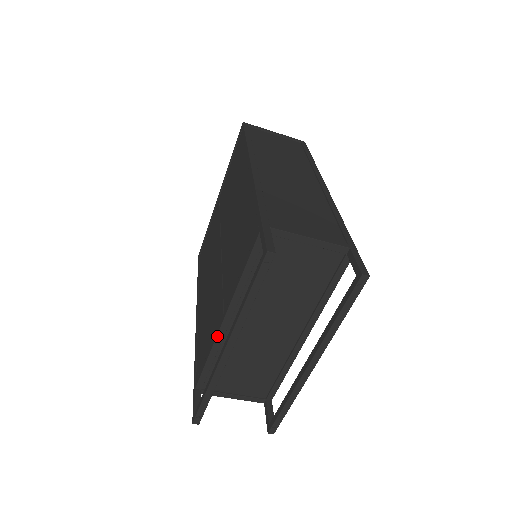
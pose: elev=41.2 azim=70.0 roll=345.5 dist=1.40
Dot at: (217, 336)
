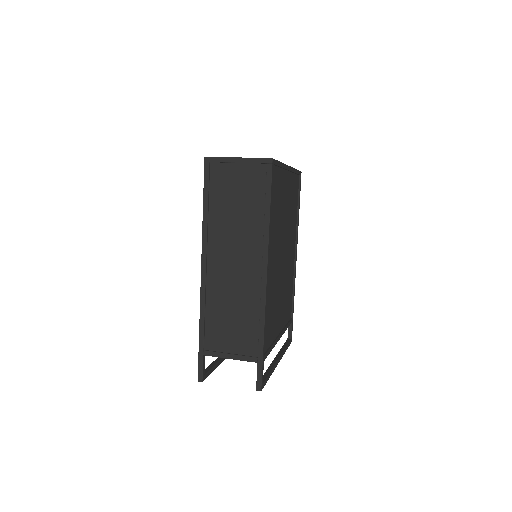
Dot at: occluded
